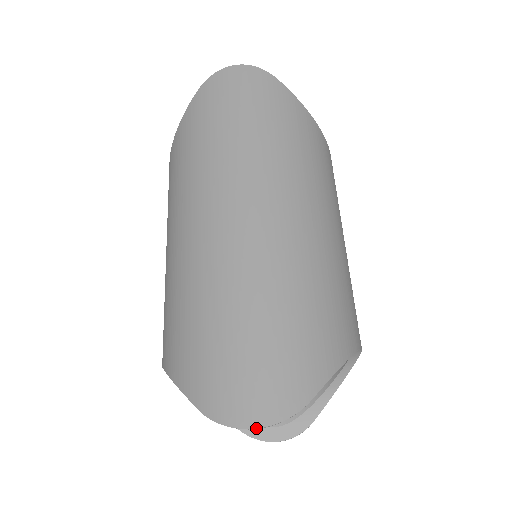
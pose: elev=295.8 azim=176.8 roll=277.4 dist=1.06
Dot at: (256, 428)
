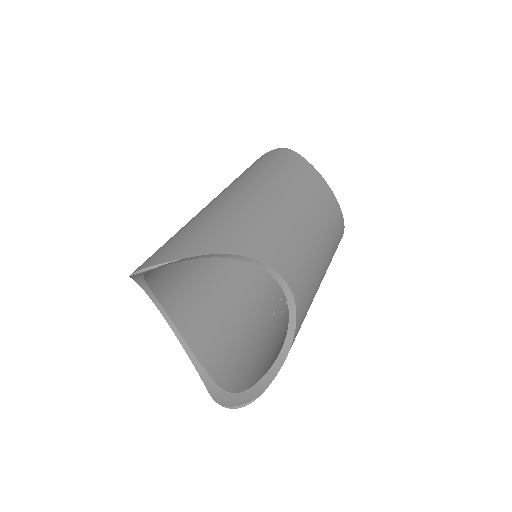
Dot at: (144, 268)
